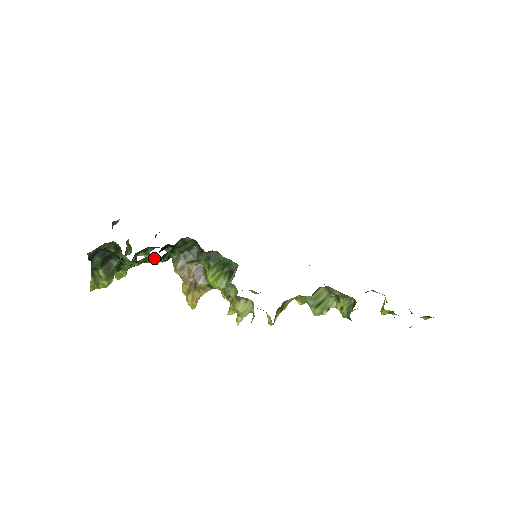
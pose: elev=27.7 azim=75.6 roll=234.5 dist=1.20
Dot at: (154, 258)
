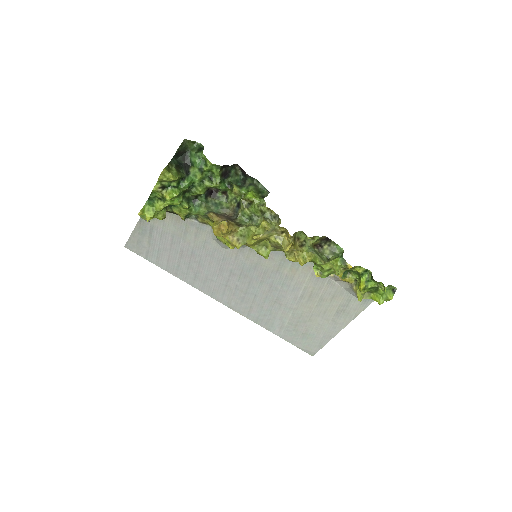
Dot at: (211, 179)
